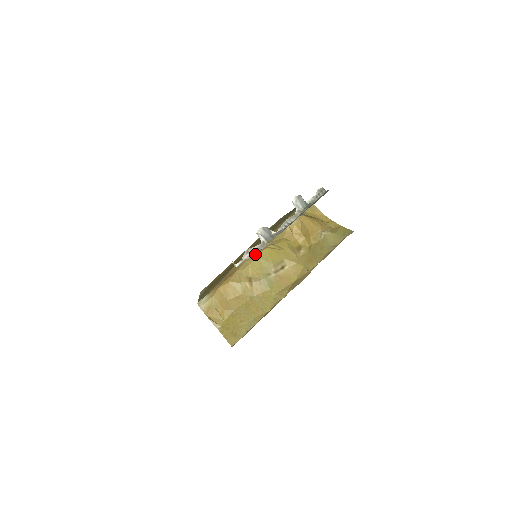
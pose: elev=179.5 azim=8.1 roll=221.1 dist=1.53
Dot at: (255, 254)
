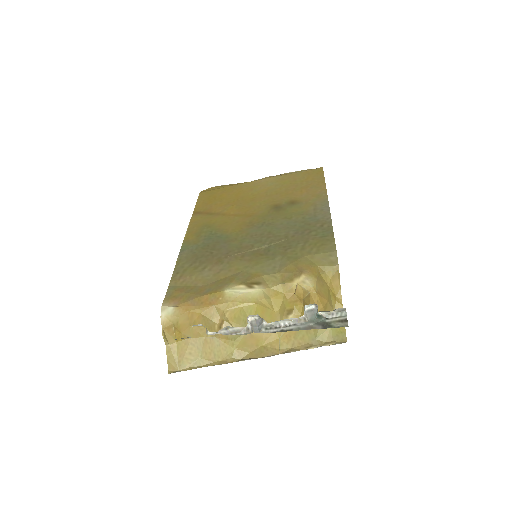
Dot at: occluded
